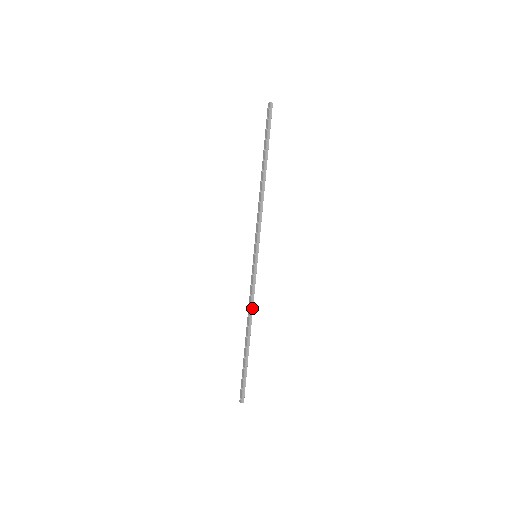
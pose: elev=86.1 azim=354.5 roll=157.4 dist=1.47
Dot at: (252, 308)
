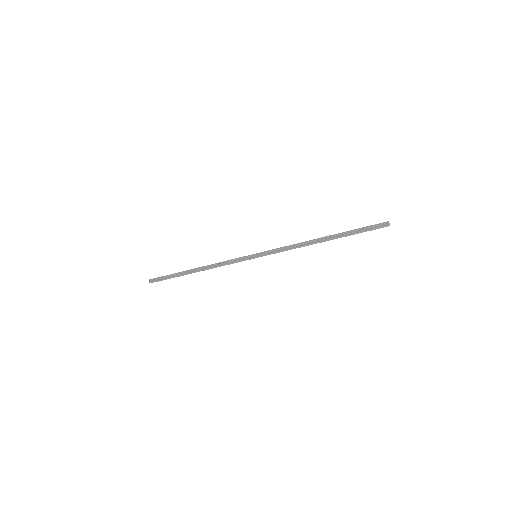
Dot at: (216, 267)
